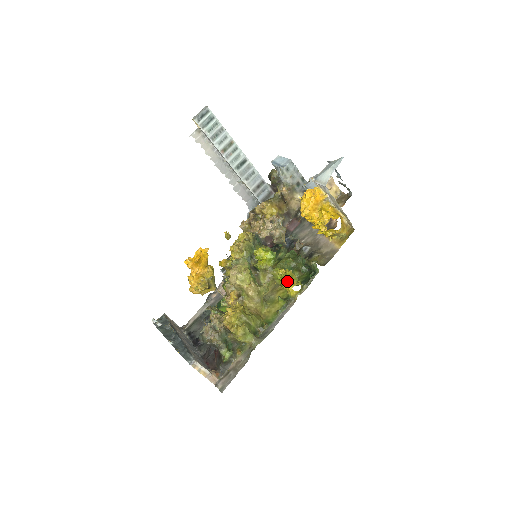
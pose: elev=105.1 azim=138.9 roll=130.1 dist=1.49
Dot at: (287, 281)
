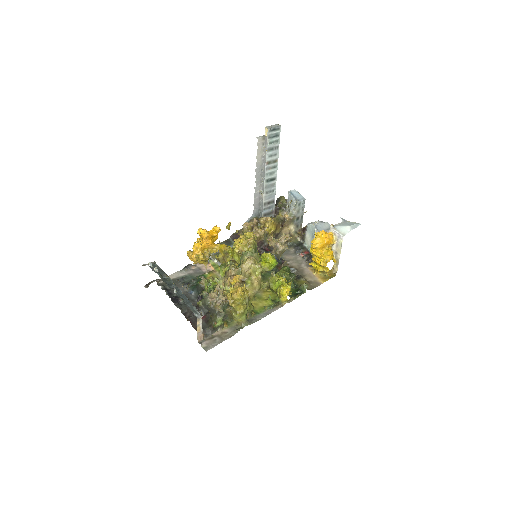
Dot at: (286, 288)
